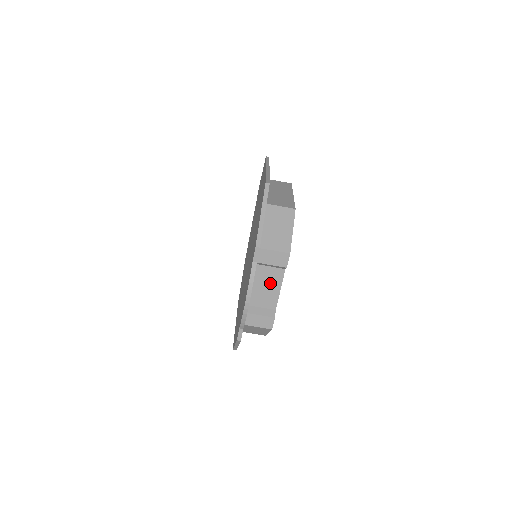
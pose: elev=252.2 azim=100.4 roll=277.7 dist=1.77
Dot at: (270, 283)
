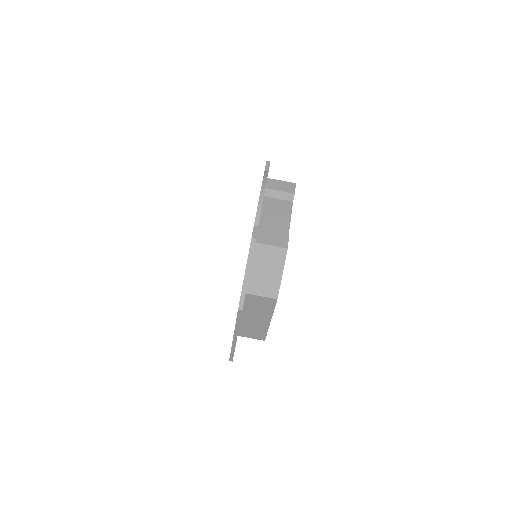
Dot at: (280, 213)
